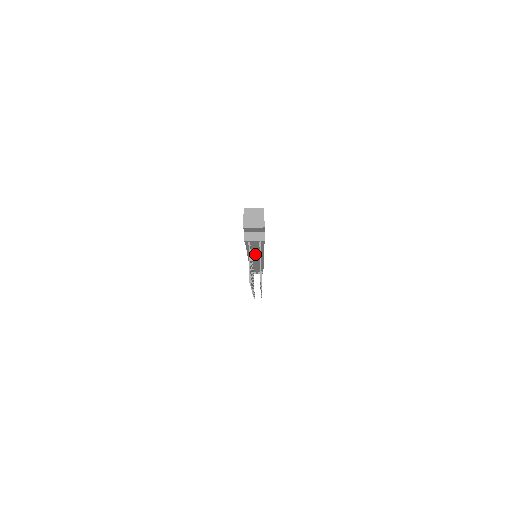
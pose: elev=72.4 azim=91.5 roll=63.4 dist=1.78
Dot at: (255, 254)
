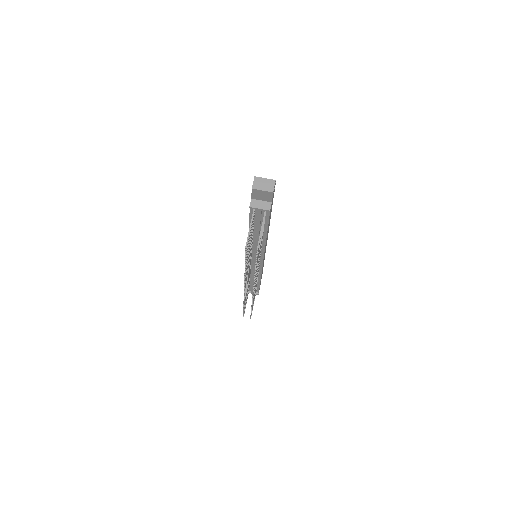
Dot at: (256, 243)
